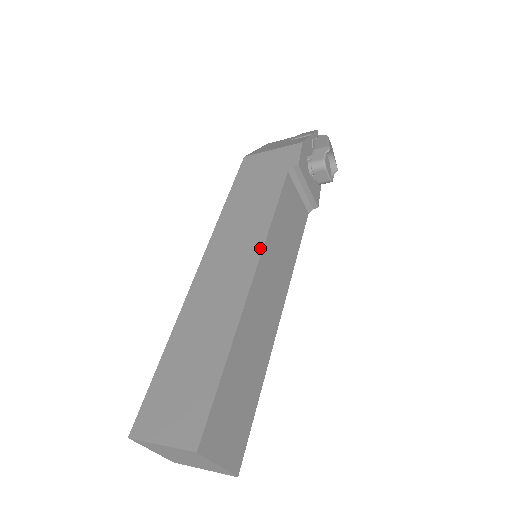
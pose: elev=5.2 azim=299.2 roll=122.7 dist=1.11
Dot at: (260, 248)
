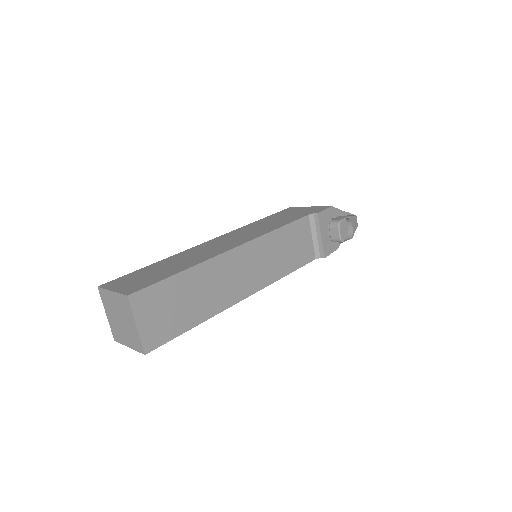
Dot at: (255, 237)
